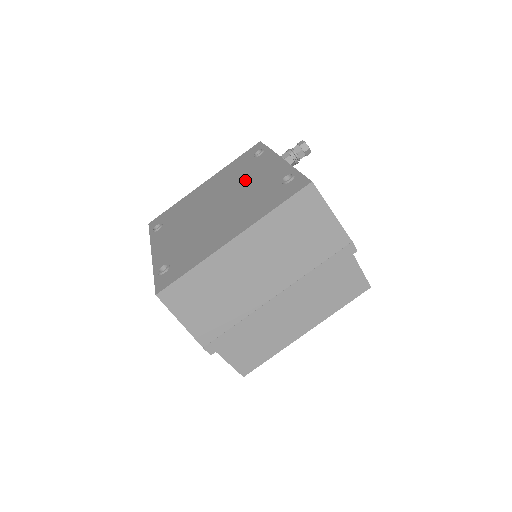
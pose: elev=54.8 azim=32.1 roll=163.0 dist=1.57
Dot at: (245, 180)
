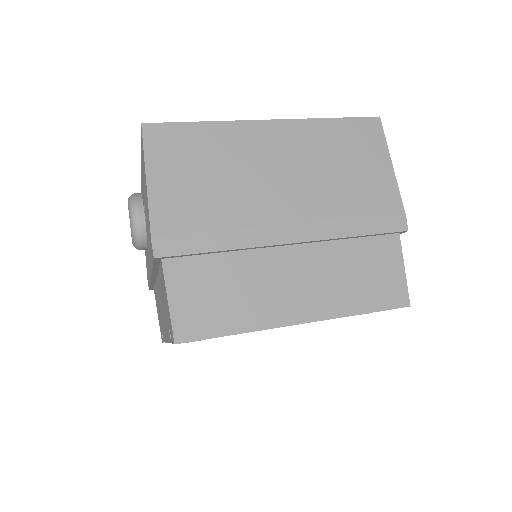
Dot at: occluded
